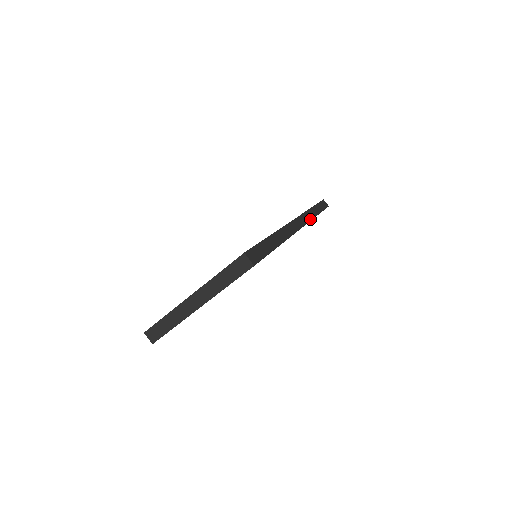
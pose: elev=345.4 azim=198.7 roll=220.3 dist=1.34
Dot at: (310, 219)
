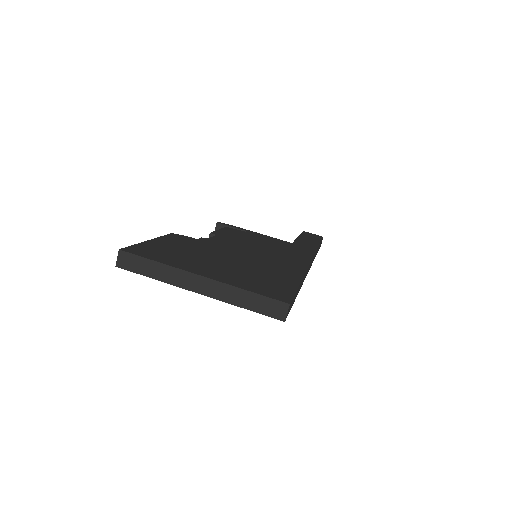
Dot at: (313, 260)
